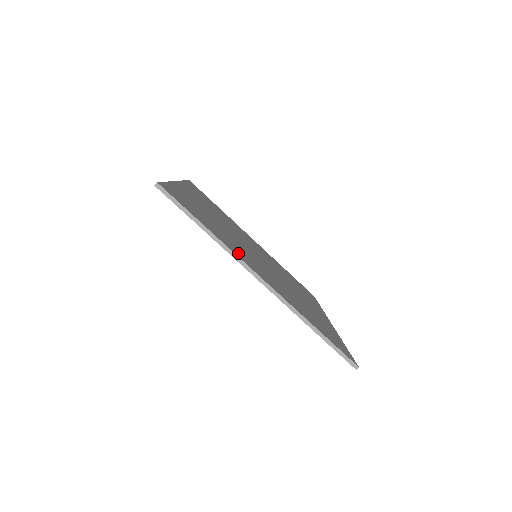
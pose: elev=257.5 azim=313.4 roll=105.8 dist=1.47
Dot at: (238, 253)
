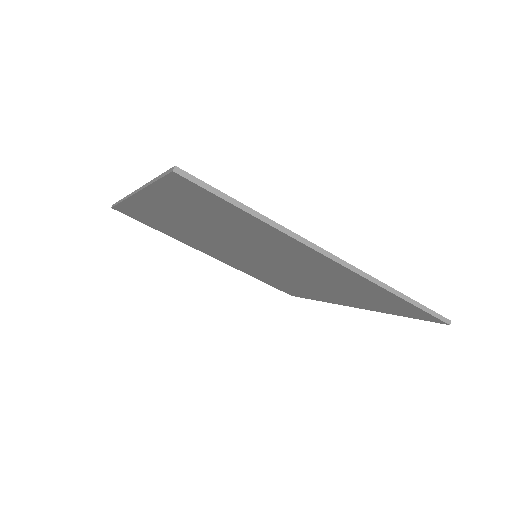
Dot at: occluded
